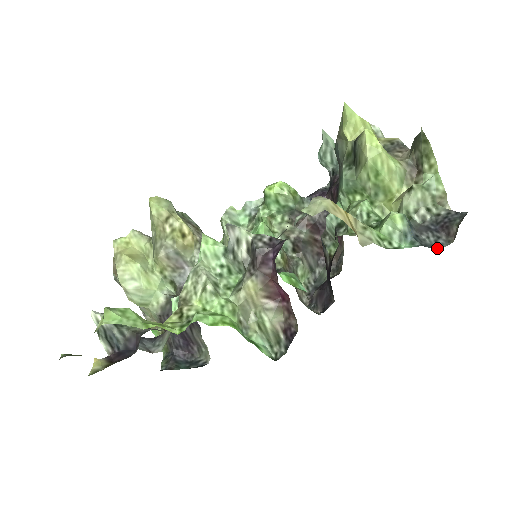
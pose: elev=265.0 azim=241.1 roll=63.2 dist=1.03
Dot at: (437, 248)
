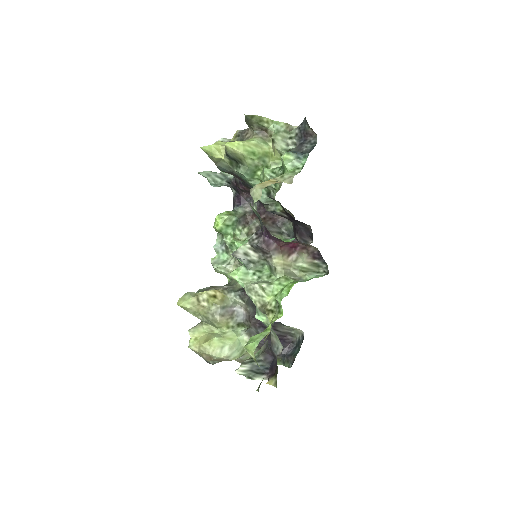
Dot at: occluded
